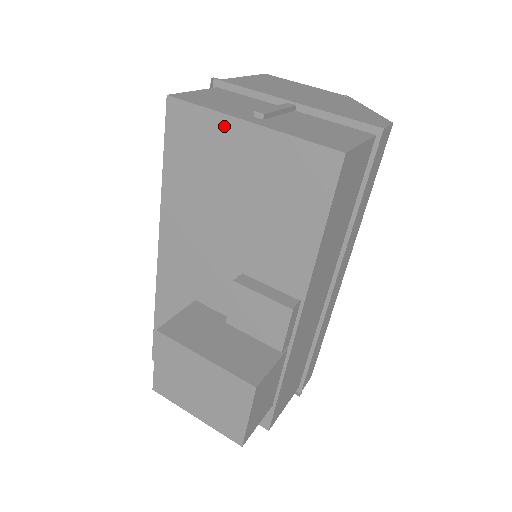
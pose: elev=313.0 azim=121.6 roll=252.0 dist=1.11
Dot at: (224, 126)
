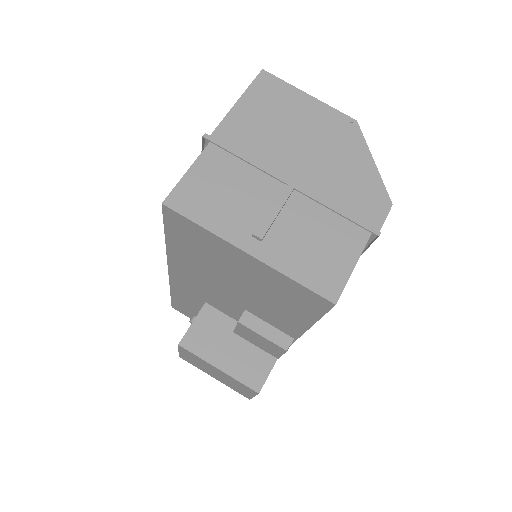
Dot at: (223, 245)
